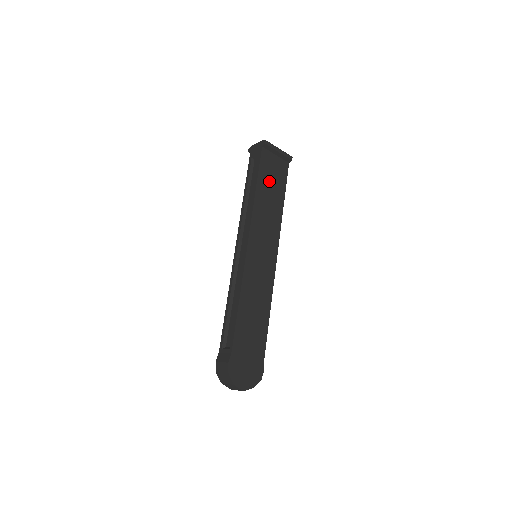
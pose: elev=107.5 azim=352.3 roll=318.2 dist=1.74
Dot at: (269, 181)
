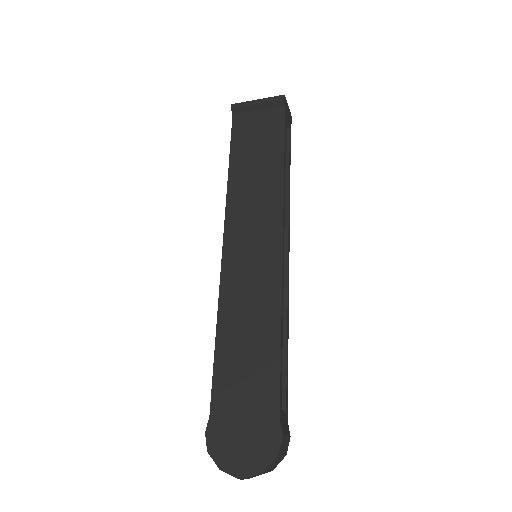
Dot at: (251, 148)
